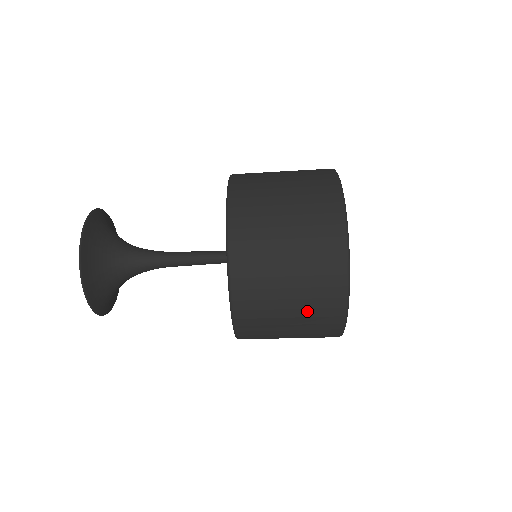
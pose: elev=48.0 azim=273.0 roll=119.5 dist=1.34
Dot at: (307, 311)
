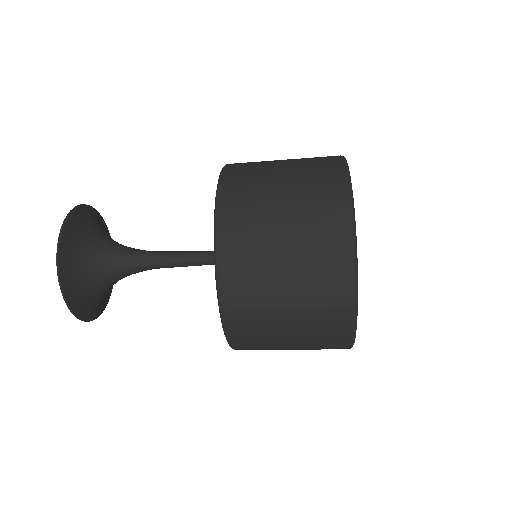
Dot at: (308, 299)
